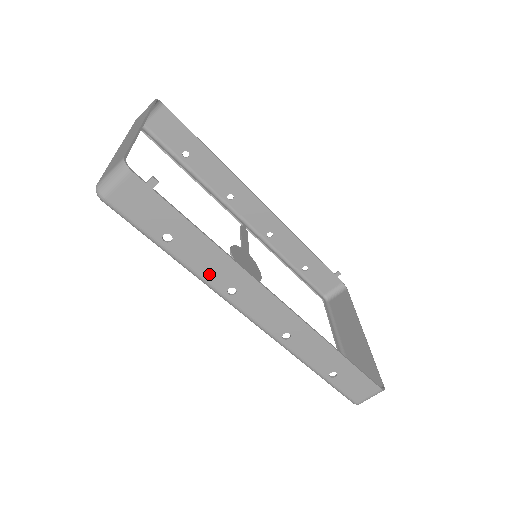
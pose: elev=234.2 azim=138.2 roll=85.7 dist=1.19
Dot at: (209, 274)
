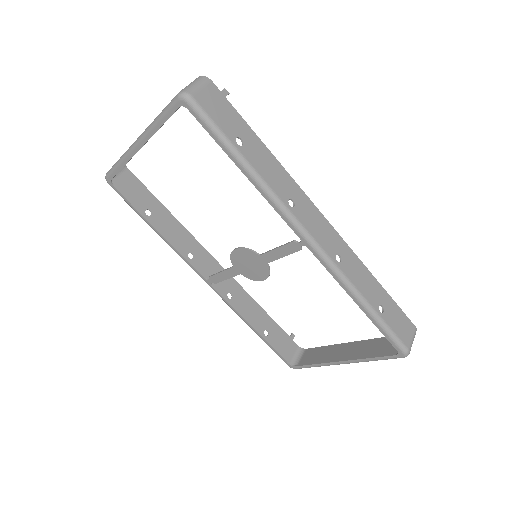
Dot at: (273, 182)
